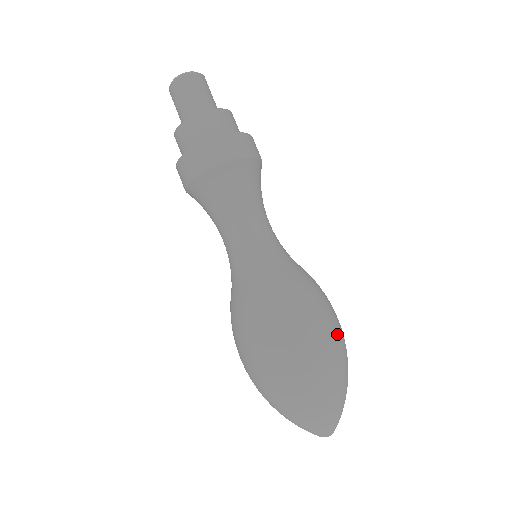
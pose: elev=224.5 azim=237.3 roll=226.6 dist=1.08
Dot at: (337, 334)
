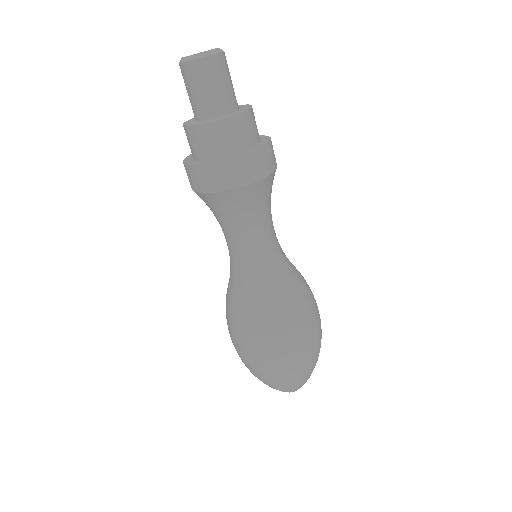
Dot at: (316, 339)
